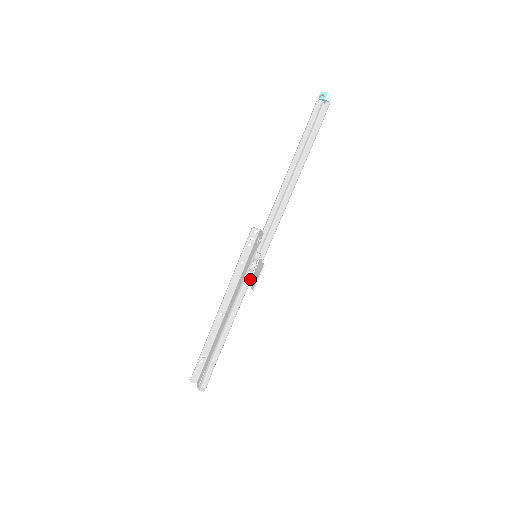
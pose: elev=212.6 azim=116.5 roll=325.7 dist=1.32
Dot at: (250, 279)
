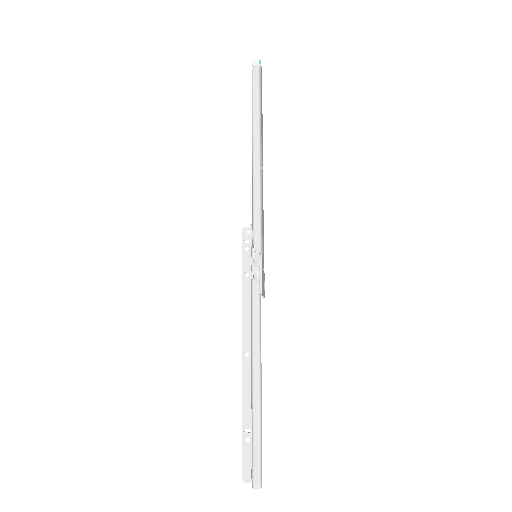
Dot at: (258, 285)
